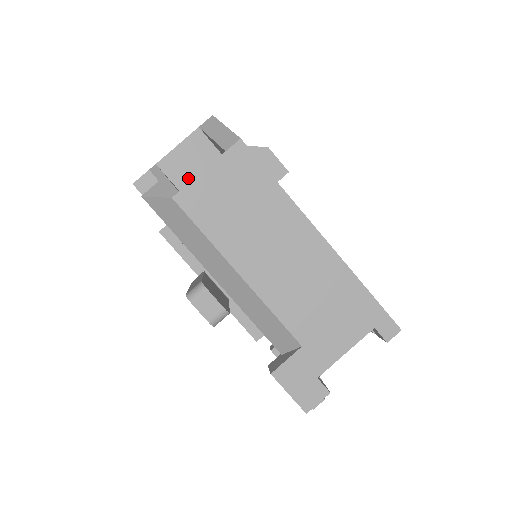
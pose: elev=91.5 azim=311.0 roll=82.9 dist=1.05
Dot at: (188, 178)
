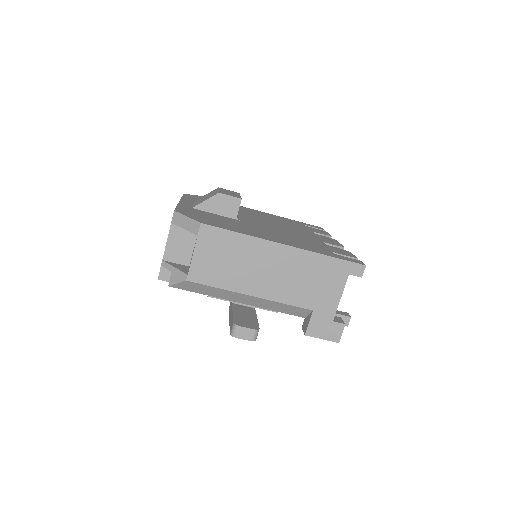
Dot at: (186, 255)
